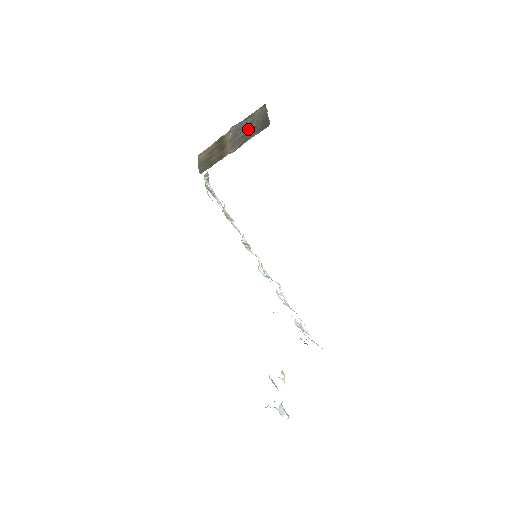
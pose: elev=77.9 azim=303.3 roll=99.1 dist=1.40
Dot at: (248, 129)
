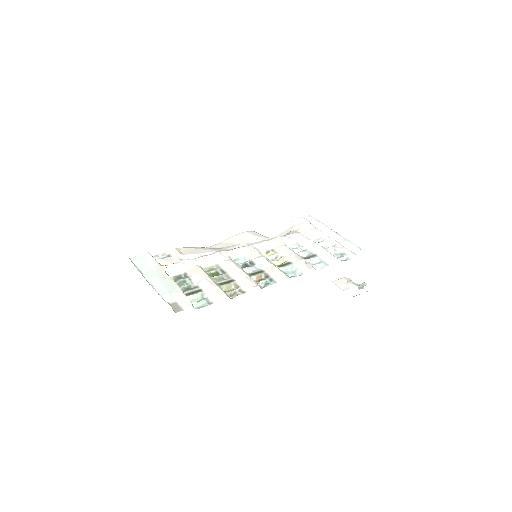
Dot at: occluded
